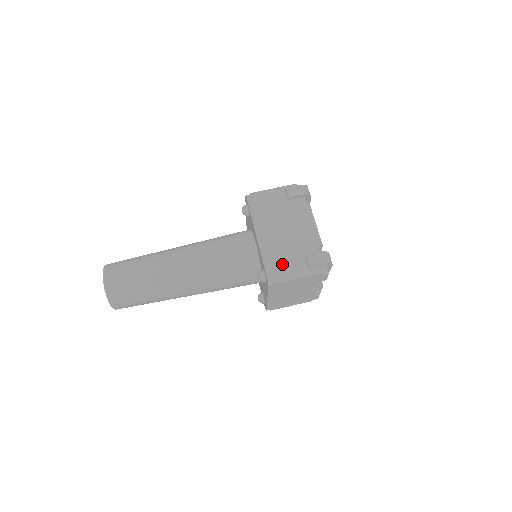
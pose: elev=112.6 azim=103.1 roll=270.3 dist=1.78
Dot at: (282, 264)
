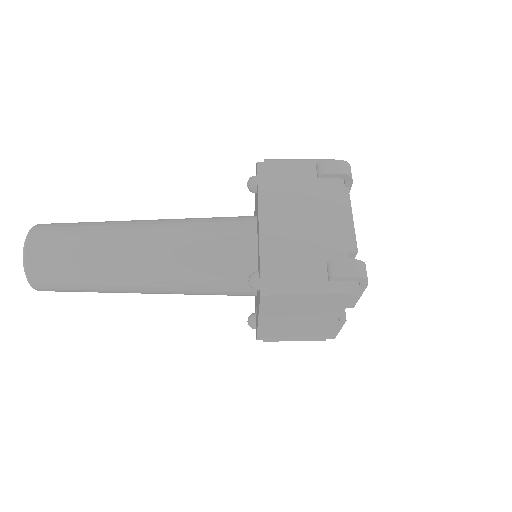
Dot at: (288, 266)
